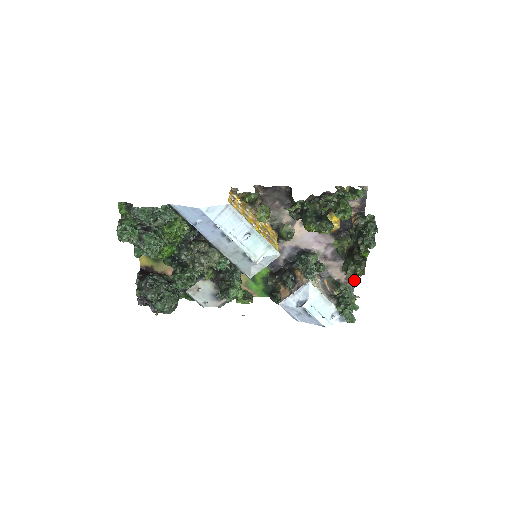
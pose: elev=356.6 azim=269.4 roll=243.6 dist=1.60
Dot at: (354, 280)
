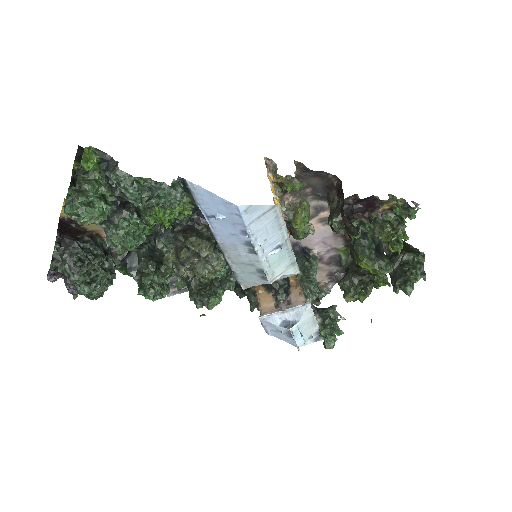
Dot at: (333, 285)
